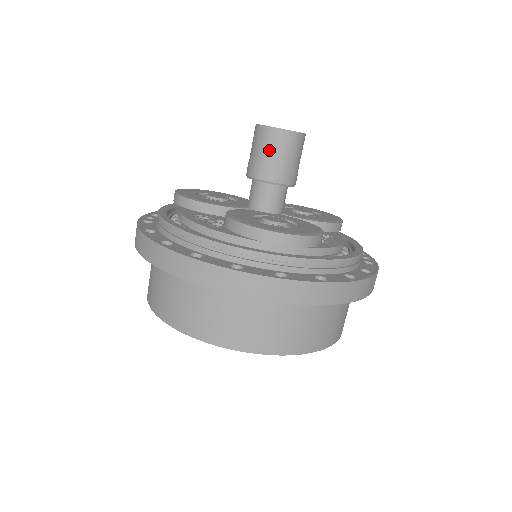
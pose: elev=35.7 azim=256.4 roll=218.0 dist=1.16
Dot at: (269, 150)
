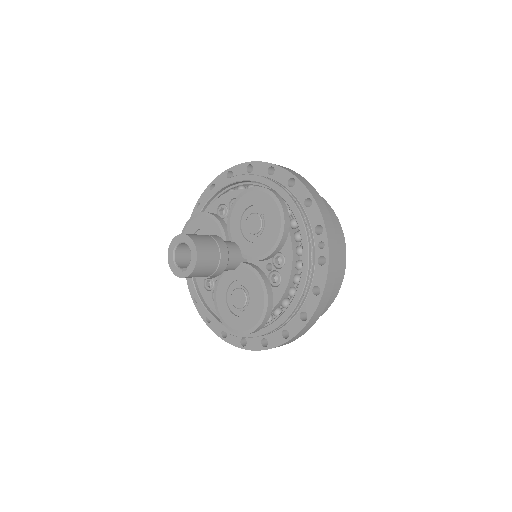
Dot at: occluded
